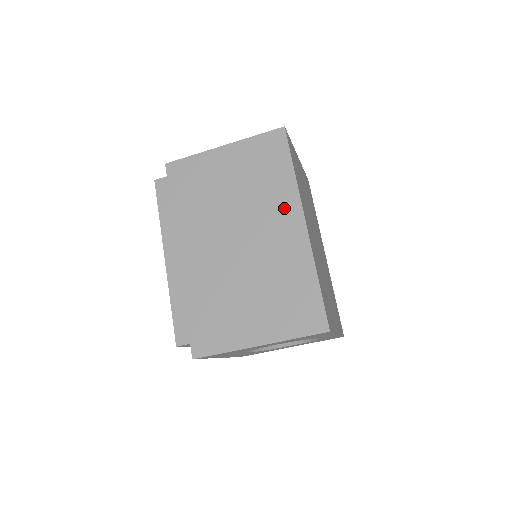
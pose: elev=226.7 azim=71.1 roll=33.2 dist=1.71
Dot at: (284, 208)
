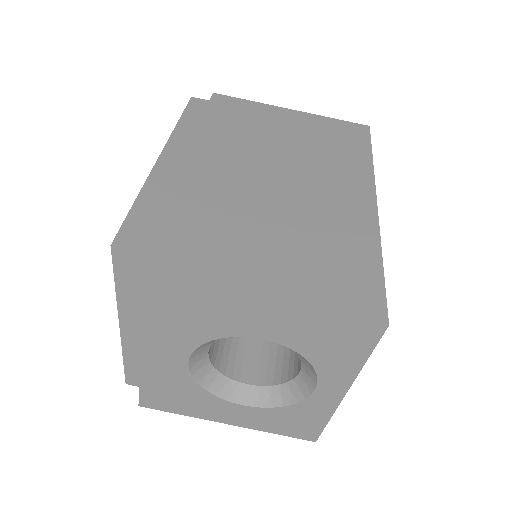
Dot at: (351, 179)
